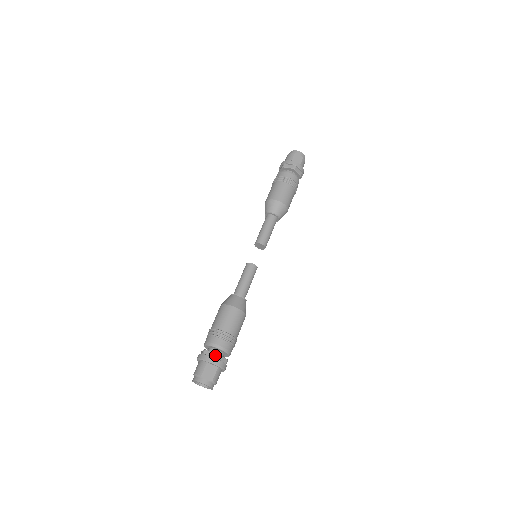
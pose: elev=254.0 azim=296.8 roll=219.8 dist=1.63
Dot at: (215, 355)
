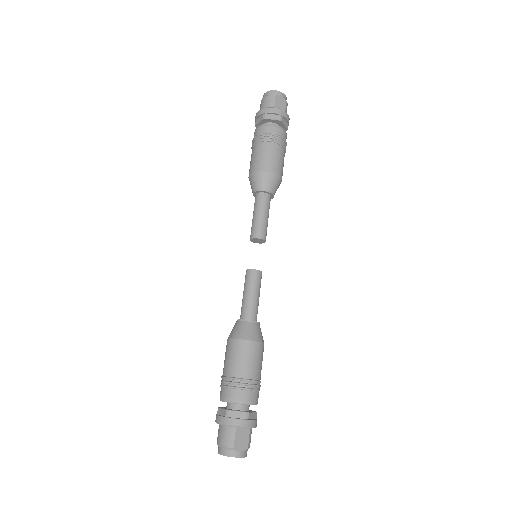
Dot at: (245, 415)
